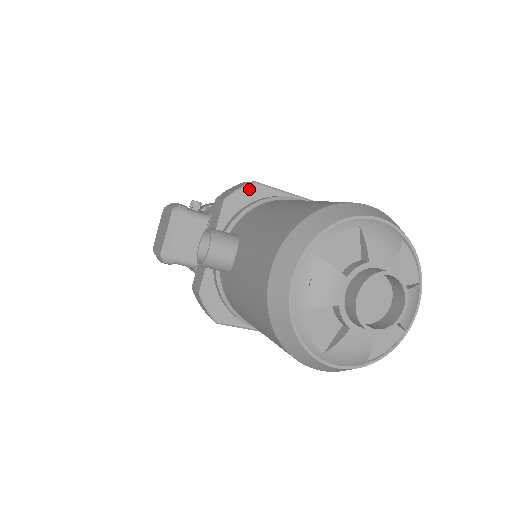
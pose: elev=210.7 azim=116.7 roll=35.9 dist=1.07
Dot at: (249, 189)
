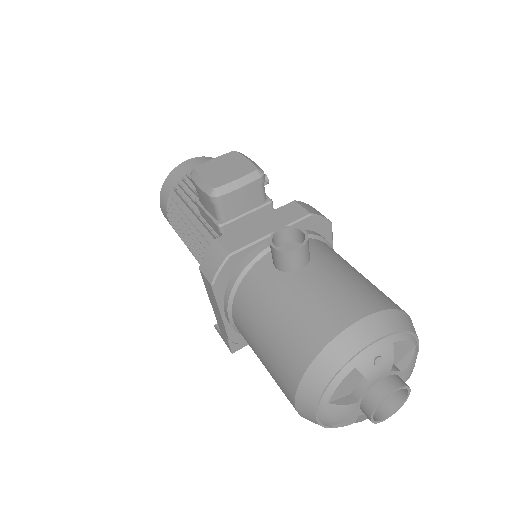
Dot at: (326, 223)
